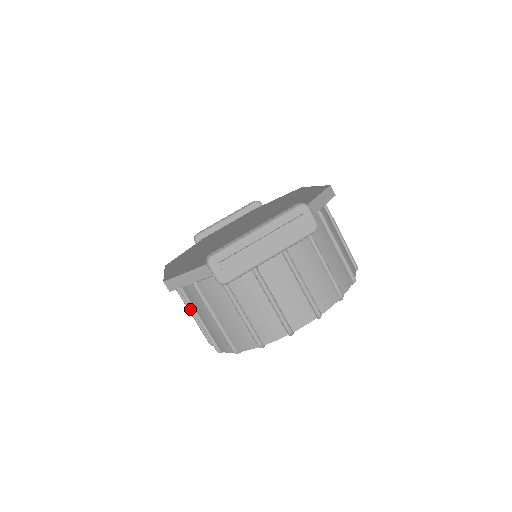
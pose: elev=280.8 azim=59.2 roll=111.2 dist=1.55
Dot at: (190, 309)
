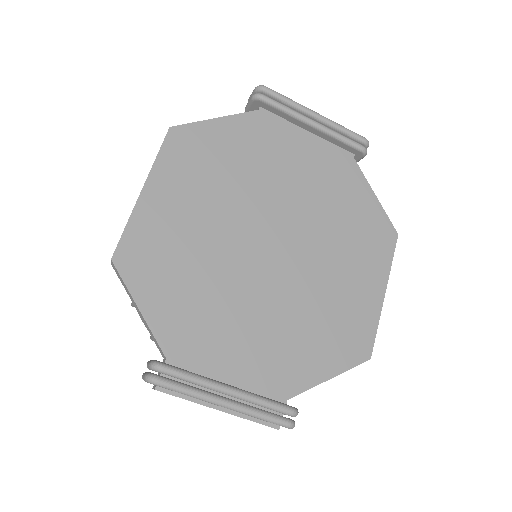
Dot at: occluded
